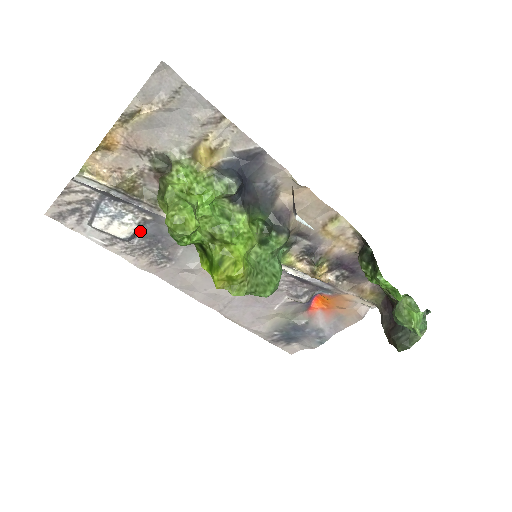
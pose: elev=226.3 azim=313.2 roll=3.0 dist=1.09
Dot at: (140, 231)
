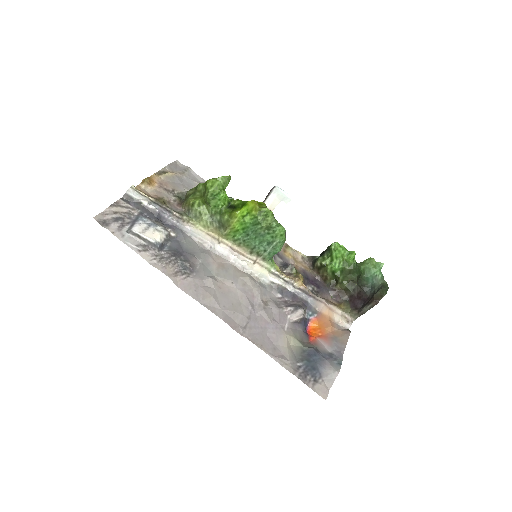
Dot at: (167, 243)
